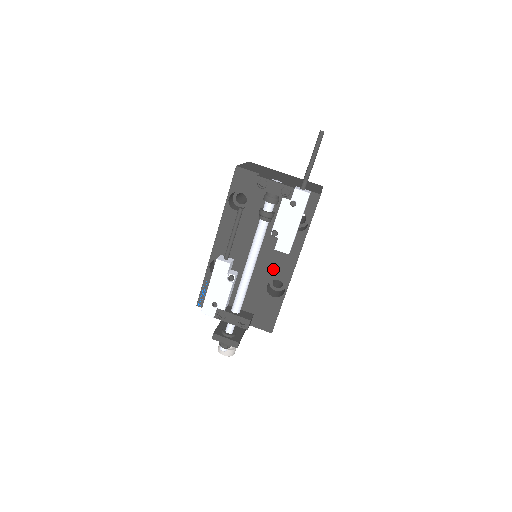
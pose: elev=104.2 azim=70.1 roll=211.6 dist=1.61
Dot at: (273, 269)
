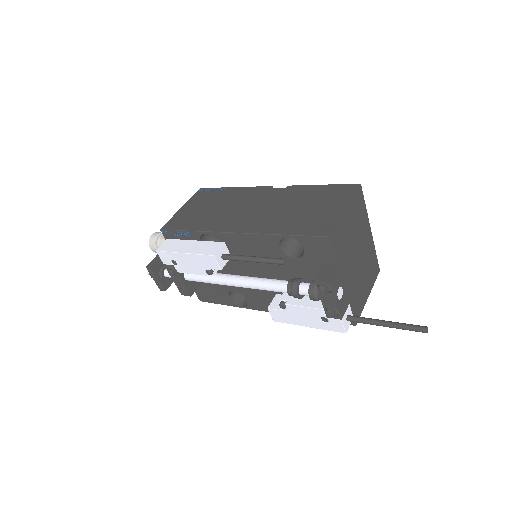
Dot at: (253, 294)
